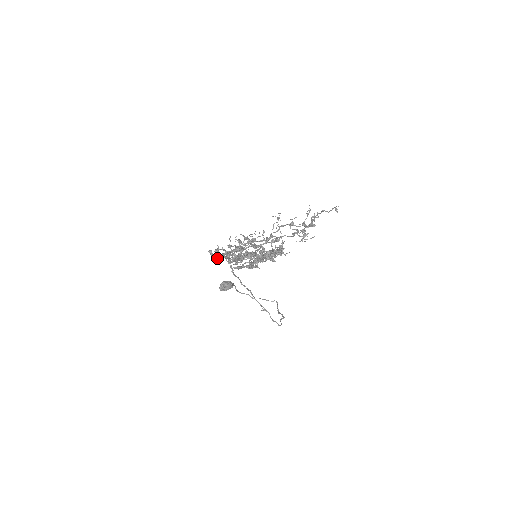
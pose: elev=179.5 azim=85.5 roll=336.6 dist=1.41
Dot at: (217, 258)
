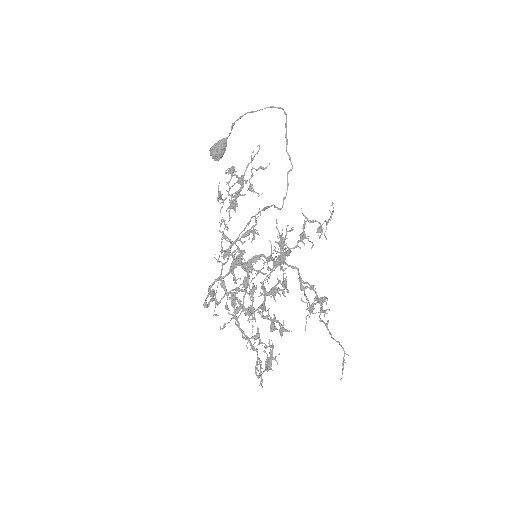
Dot at: occluded
